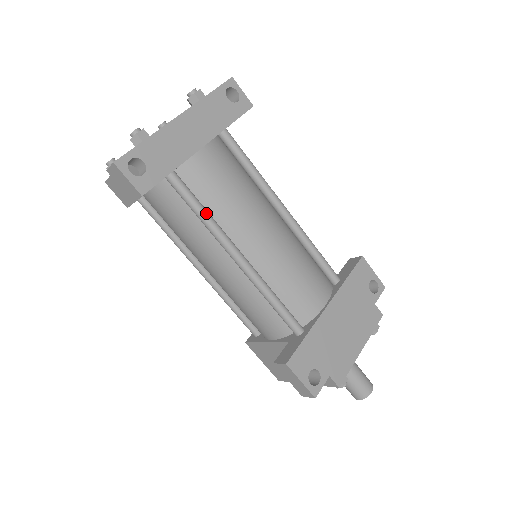
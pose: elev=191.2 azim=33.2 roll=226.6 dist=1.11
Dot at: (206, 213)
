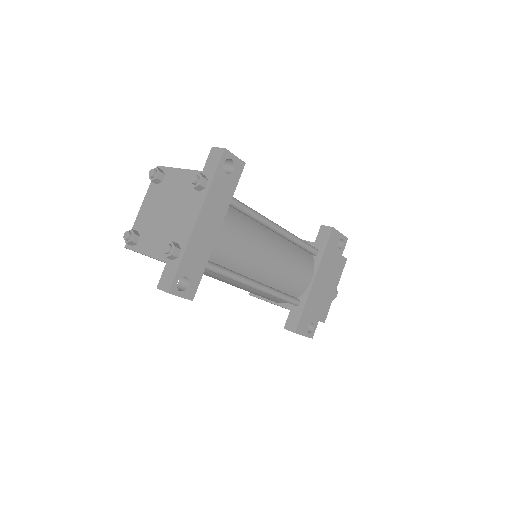
Dot at: (230, 274)
